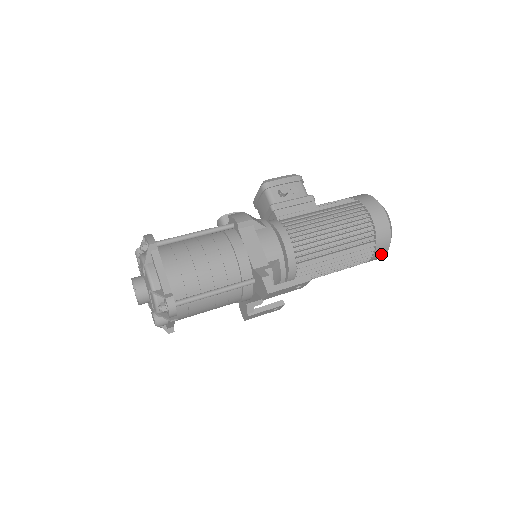
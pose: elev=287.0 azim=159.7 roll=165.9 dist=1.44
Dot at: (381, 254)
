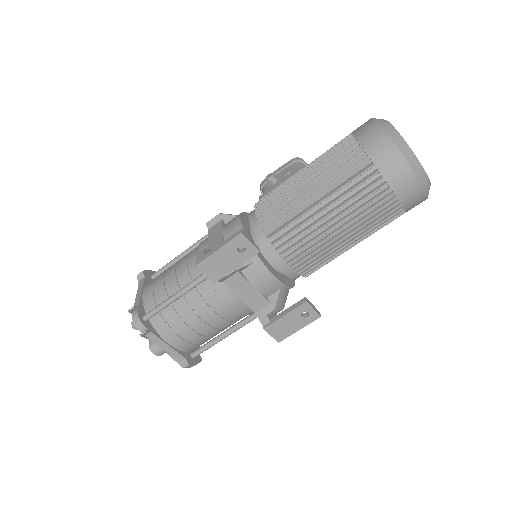
Dot at: (402, 174)
